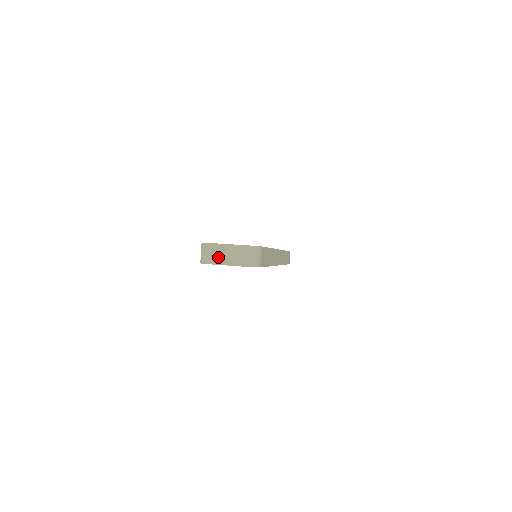
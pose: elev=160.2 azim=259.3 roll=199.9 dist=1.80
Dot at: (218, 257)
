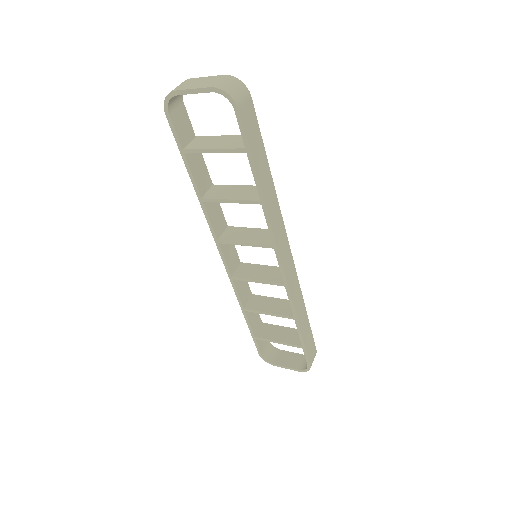
Dot at: (187, 85)
